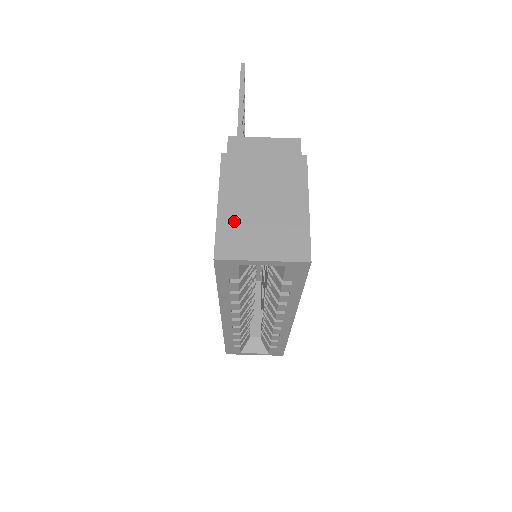
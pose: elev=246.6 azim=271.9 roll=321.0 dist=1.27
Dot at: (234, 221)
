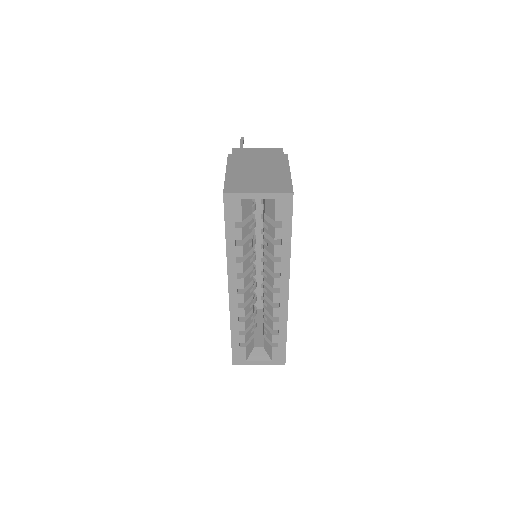
Dot at: (237, 178)
